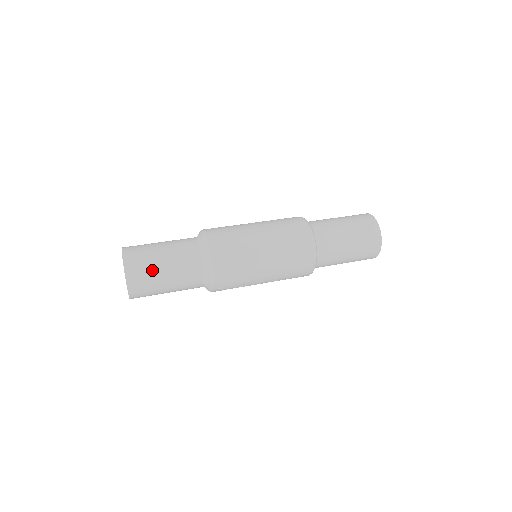
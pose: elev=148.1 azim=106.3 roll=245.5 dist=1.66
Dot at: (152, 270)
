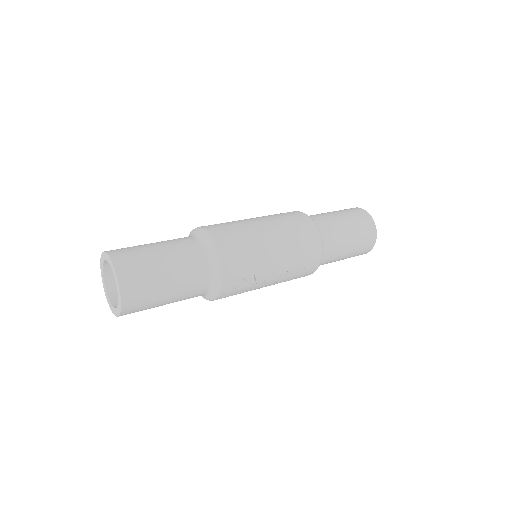
Dot at: (147, 261)
